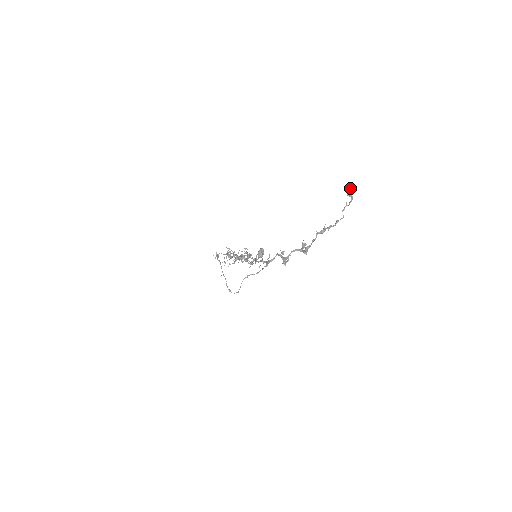
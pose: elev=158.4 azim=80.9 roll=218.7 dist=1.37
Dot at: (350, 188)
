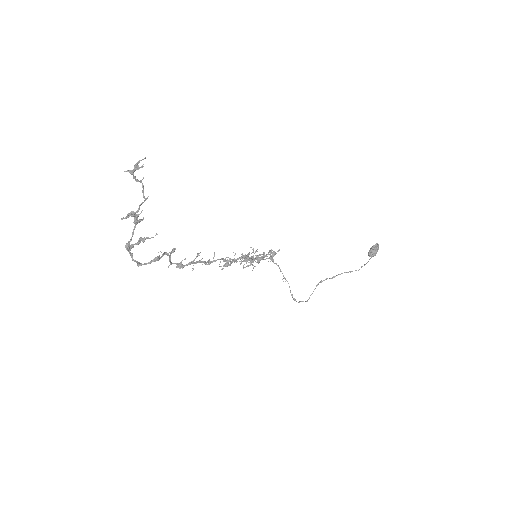
Dot at: (145, 157)
